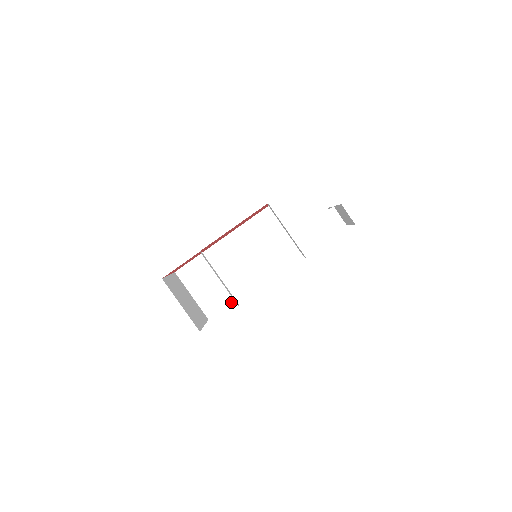
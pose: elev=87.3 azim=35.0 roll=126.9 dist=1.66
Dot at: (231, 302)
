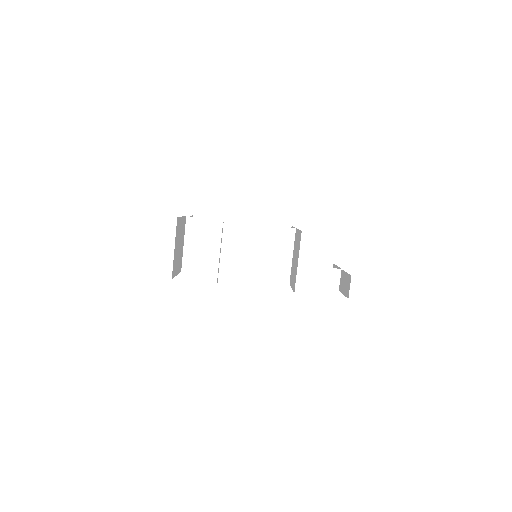
Dot at: (209, 273)
